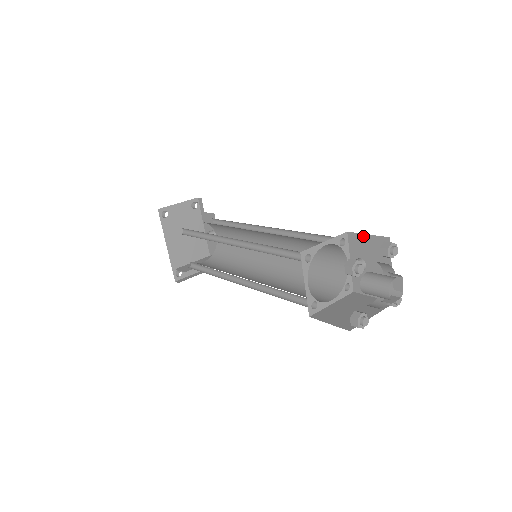
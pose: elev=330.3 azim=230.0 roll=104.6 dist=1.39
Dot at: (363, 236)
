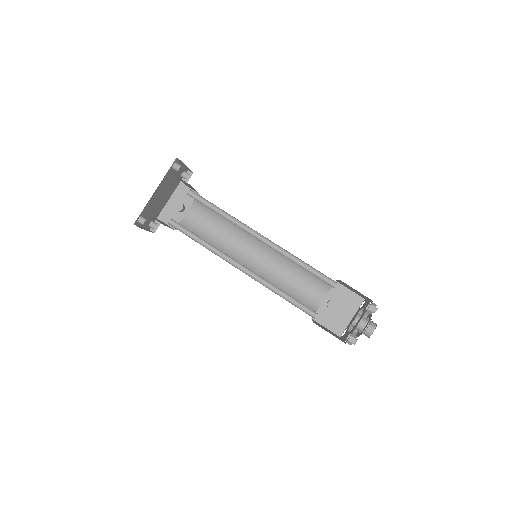
Dot at: (346, 289)
